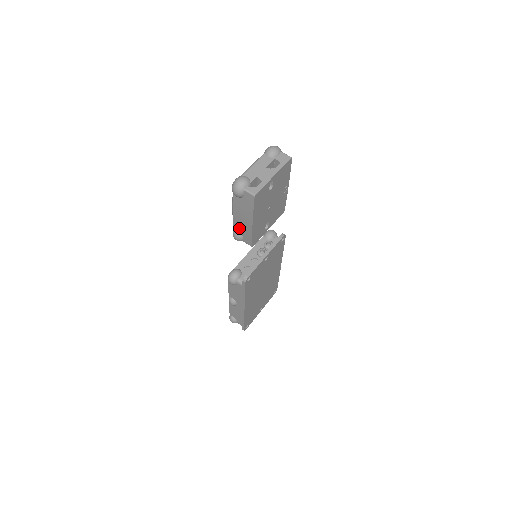
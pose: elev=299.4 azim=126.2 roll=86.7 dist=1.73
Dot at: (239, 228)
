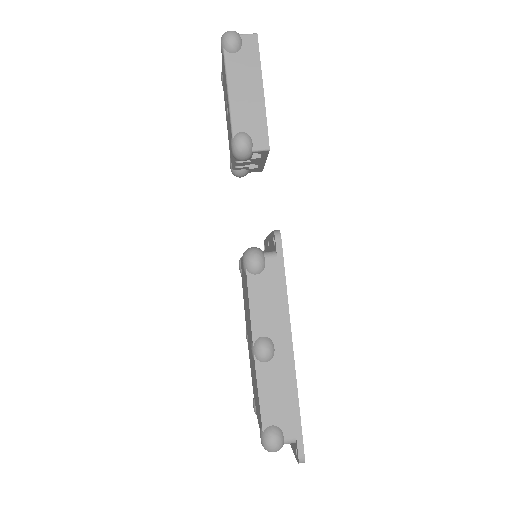
Dot at: (243, 120)
